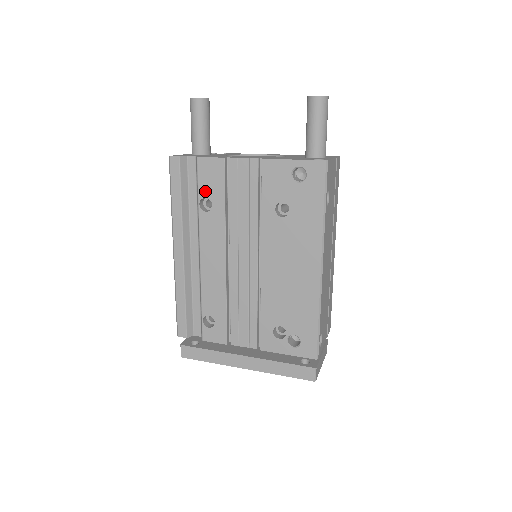
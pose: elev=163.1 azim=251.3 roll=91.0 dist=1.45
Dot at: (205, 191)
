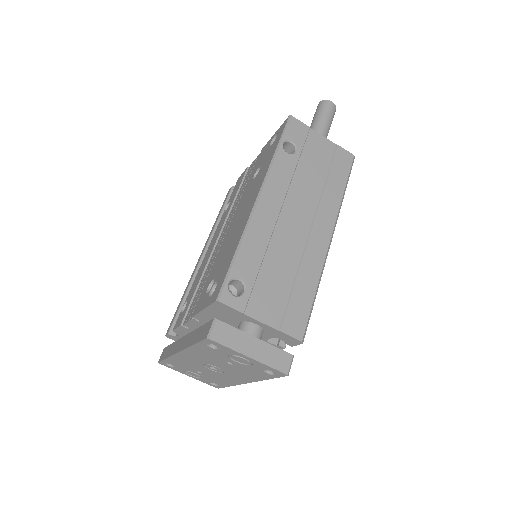
Dot at: (231, 197)
